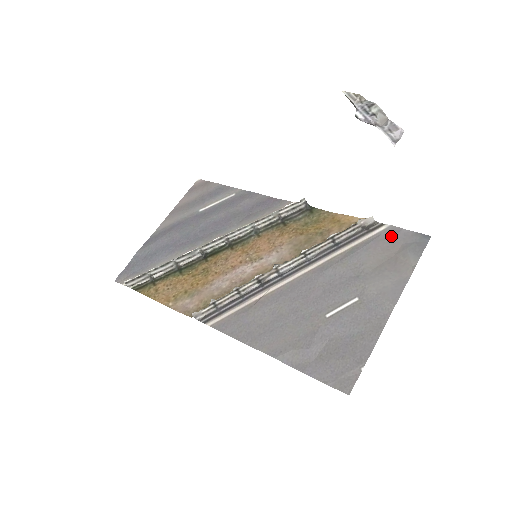
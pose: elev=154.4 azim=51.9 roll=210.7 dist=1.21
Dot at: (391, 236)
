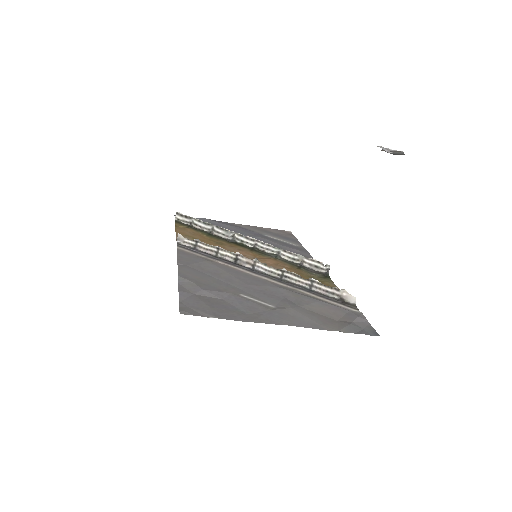
Dot at: (352, 315)
